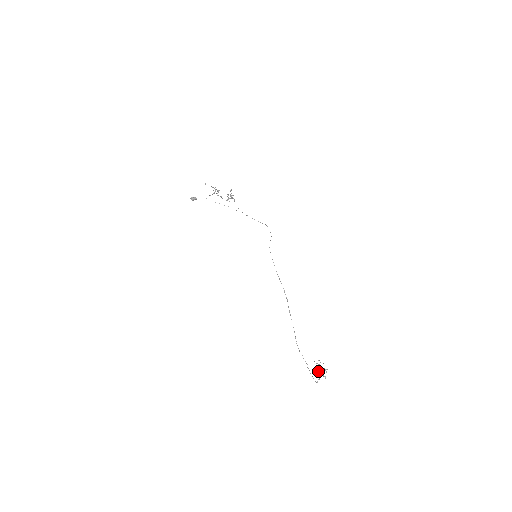
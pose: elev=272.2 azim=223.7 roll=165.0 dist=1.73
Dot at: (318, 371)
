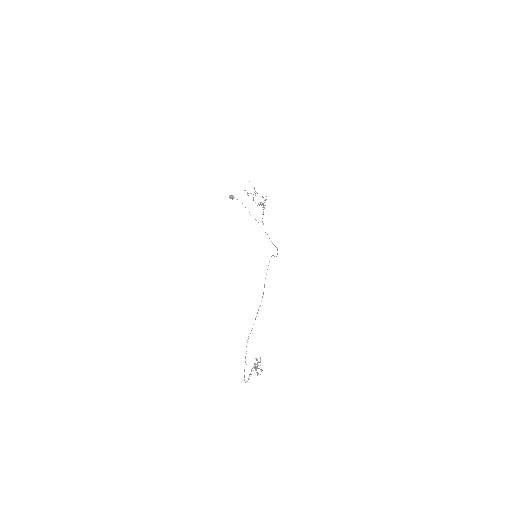
Dot at: occluded
